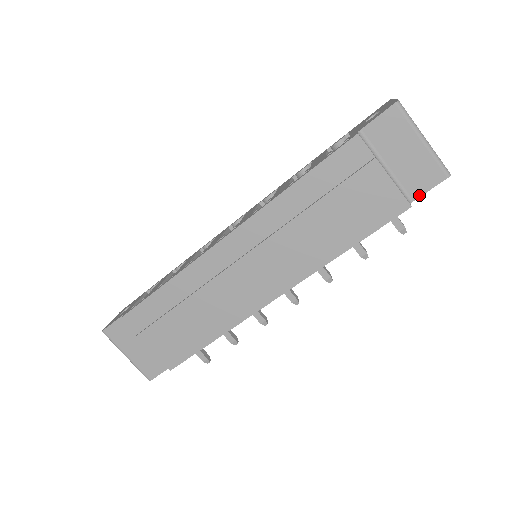
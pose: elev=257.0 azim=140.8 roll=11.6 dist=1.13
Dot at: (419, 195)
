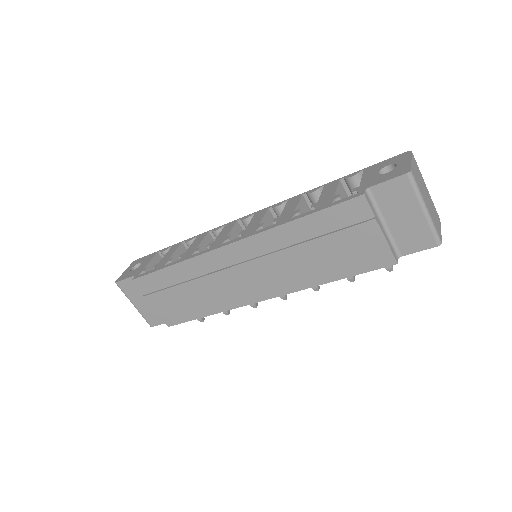
Dot at: (408, 253)
